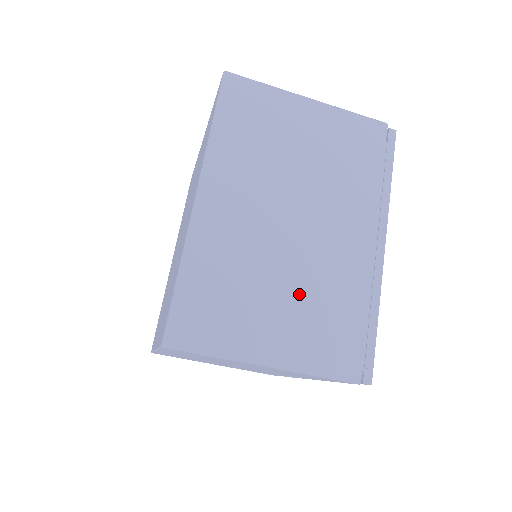
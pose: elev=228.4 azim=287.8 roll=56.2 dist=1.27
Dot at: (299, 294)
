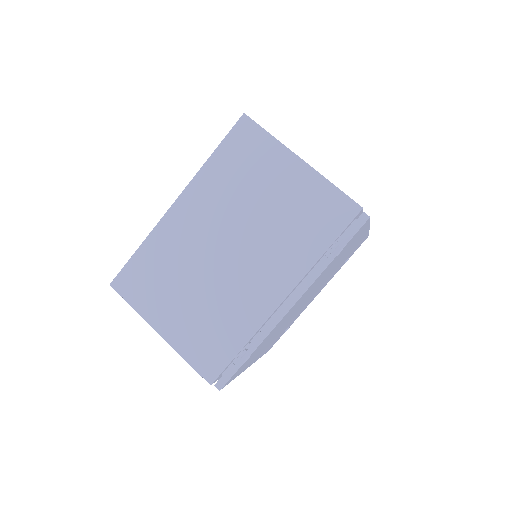
Dot at: occluded
